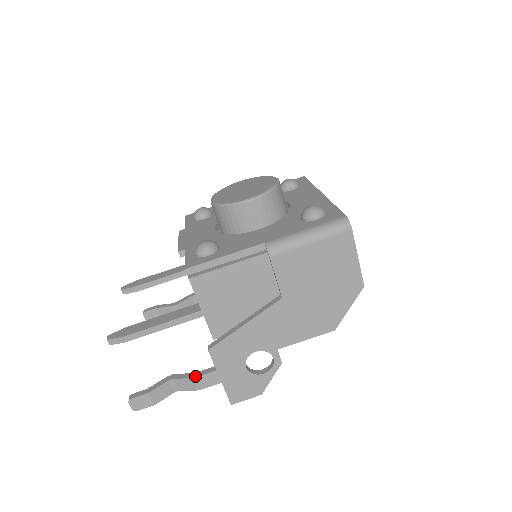
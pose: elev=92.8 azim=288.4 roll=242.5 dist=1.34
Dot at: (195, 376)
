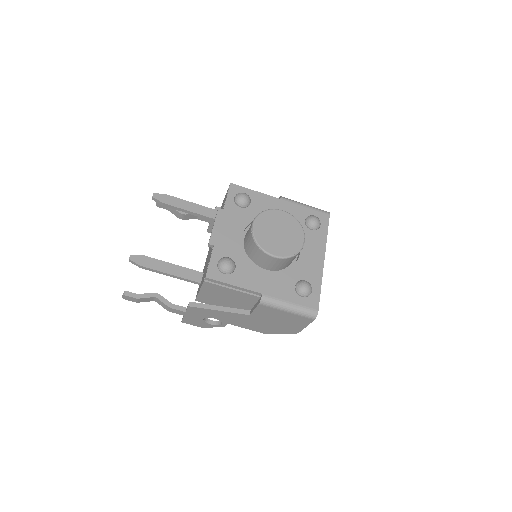
Dot at: (171, 307)
